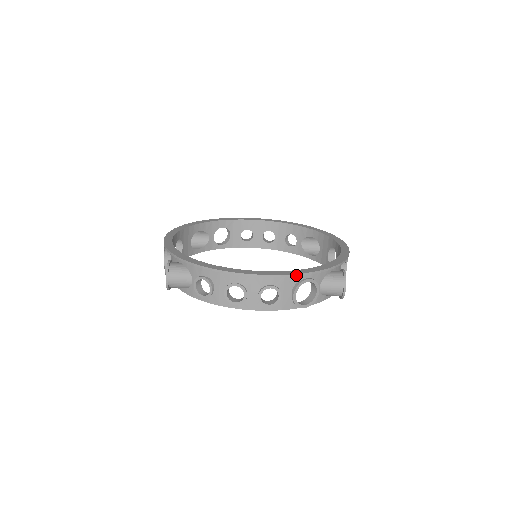
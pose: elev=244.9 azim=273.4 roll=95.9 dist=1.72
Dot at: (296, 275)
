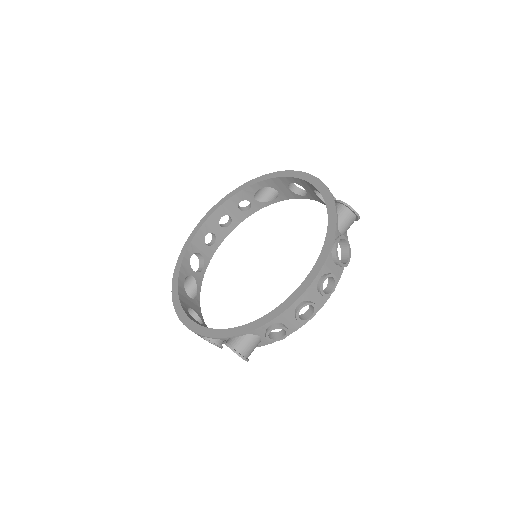
Dot at: (330, 252)
